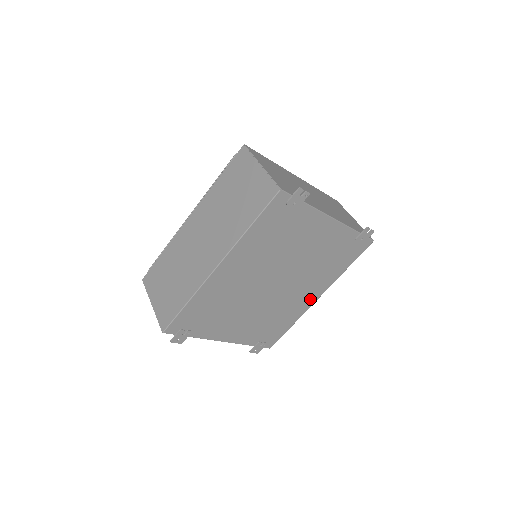
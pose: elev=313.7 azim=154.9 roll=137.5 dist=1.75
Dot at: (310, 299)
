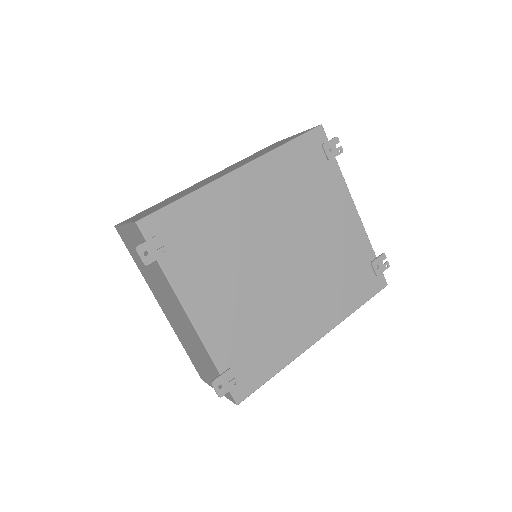
Dot at: (310, 331)
